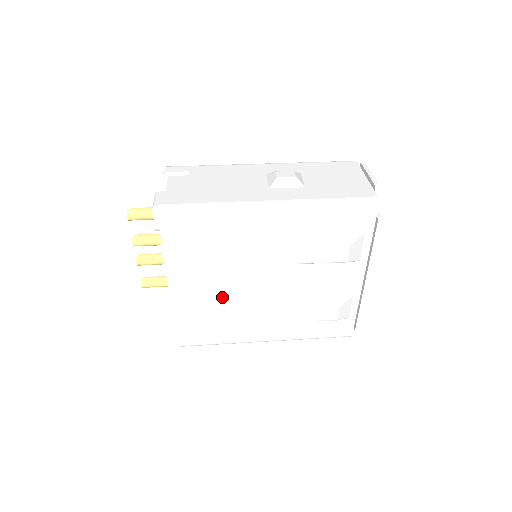
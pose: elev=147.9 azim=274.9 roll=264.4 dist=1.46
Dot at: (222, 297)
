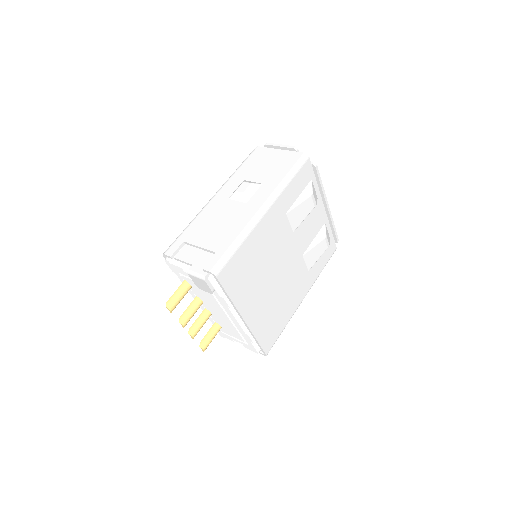
Dot at: (271, 296)
